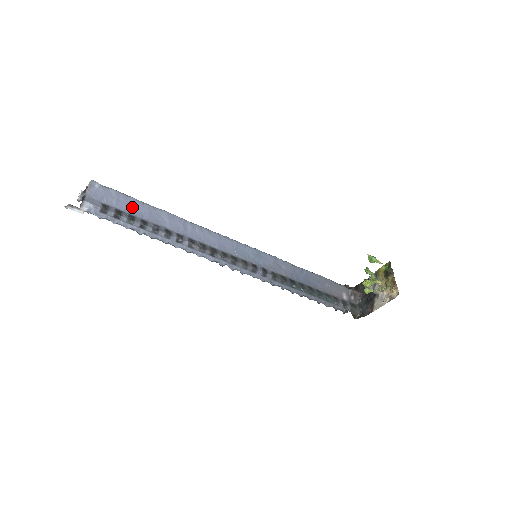
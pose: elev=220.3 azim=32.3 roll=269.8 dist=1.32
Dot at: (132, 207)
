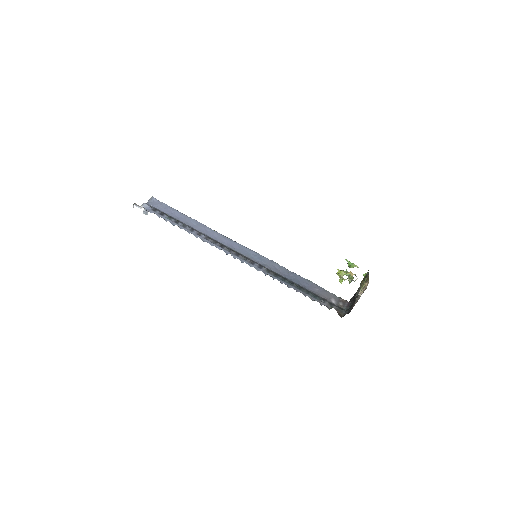
Dot at: (173, 213)
